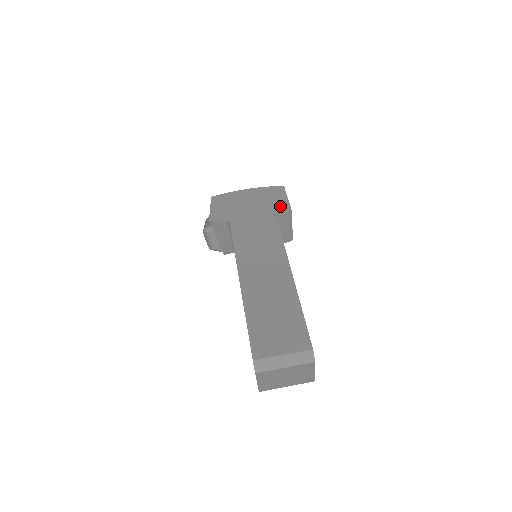
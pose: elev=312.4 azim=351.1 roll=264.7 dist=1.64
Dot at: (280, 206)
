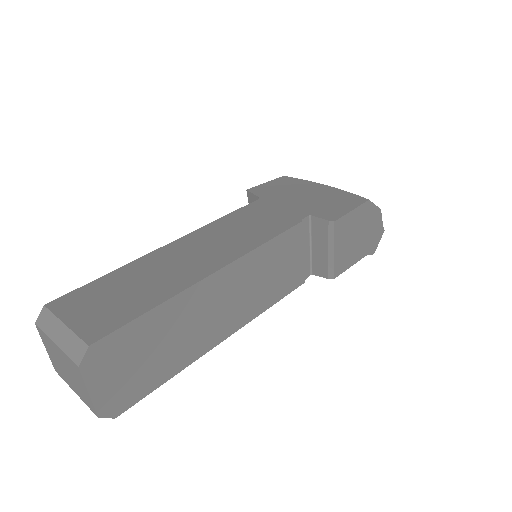
Dot at: (329, 212)
